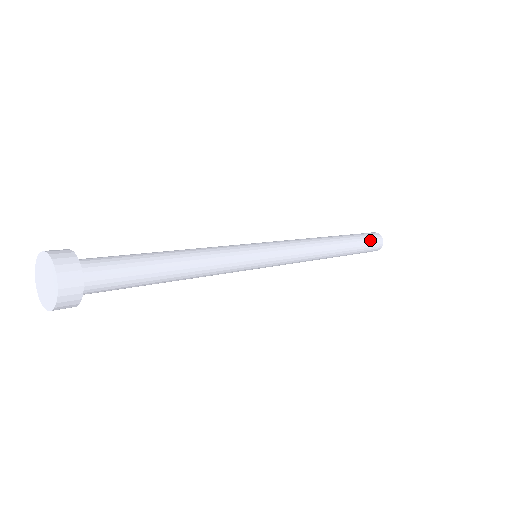
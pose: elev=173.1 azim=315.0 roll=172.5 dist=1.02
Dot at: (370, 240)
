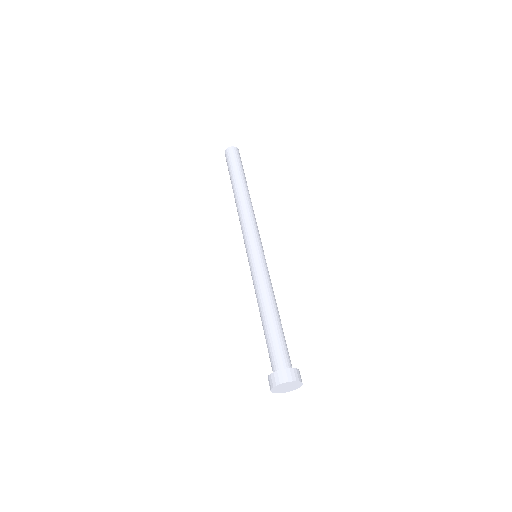
Dot at: (240, 160)
